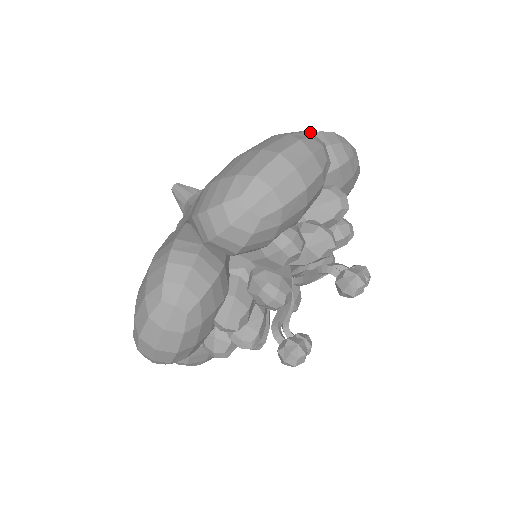
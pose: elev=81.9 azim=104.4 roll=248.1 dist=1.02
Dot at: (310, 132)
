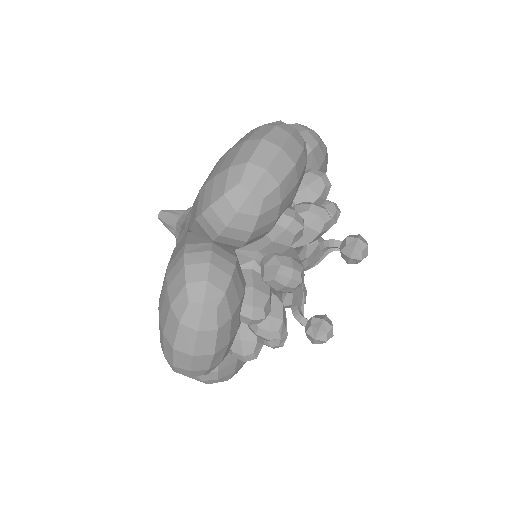
Dot at: (280, 121)
